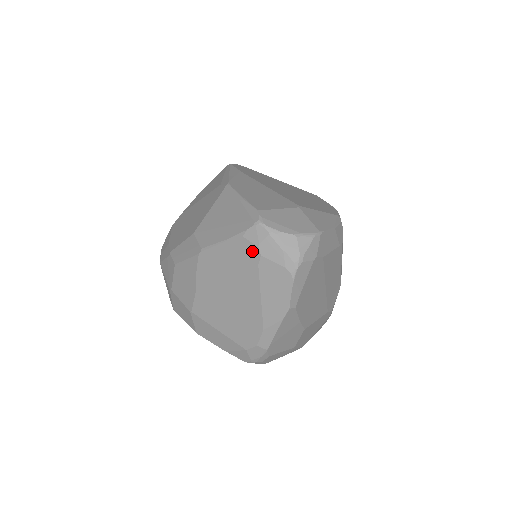
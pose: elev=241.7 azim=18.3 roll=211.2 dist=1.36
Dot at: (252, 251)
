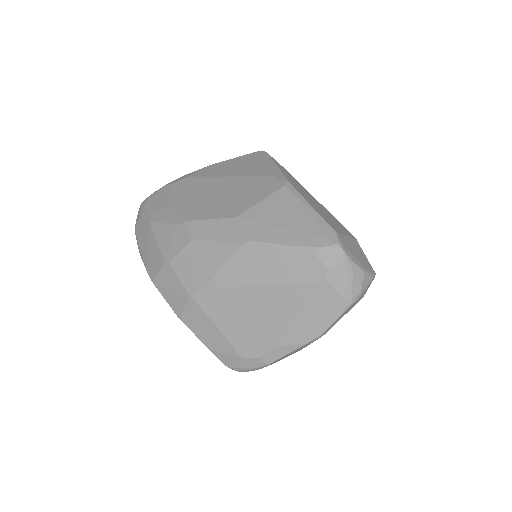
Dot at: (316, 270)
